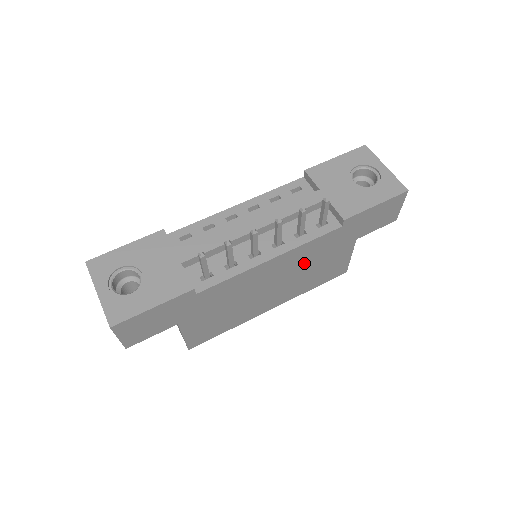
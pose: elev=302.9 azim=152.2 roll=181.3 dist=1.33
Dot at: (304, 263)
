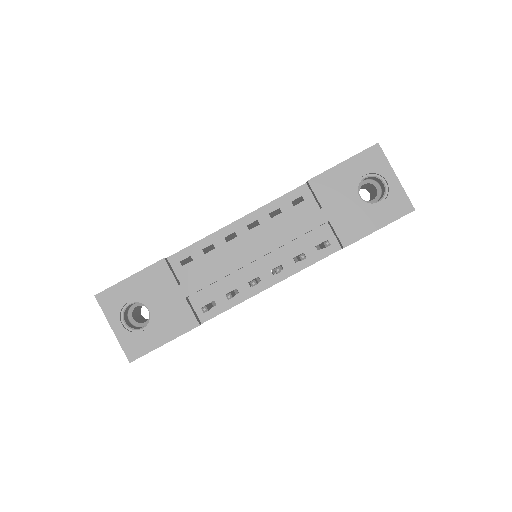
Dot at: occluded
